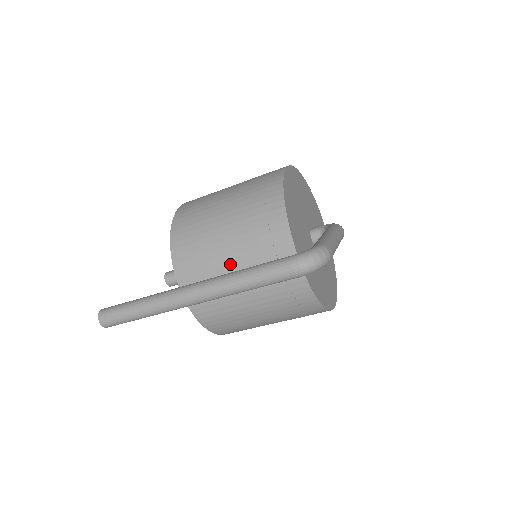
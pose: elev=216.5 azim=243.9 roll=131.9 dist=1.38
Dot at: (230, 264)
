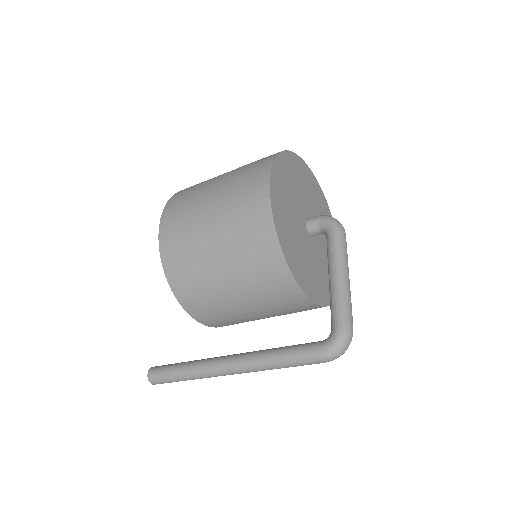
Dot at: (246, 310)
